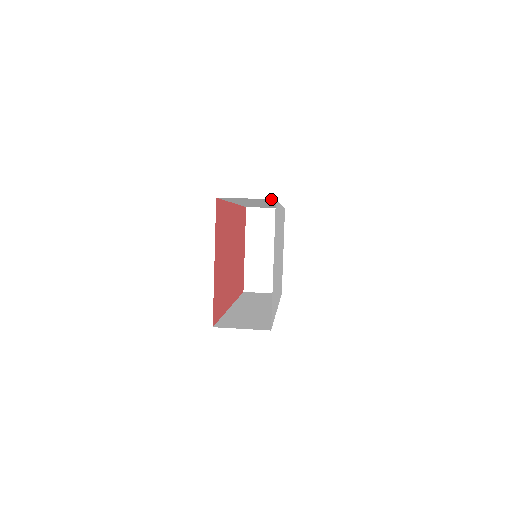
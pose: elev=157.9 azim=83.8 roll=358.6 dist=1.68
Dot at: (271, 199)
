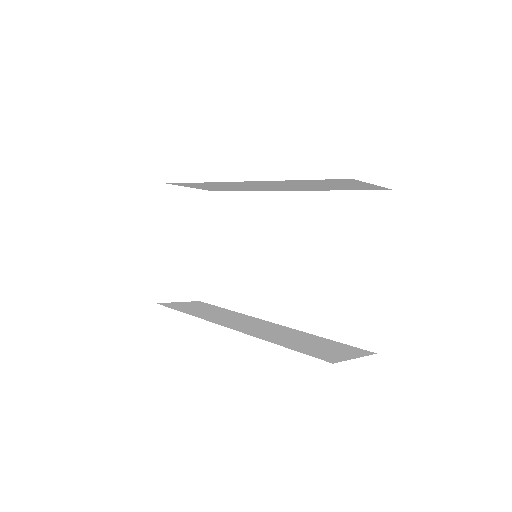
Dot at: (385, 189)
